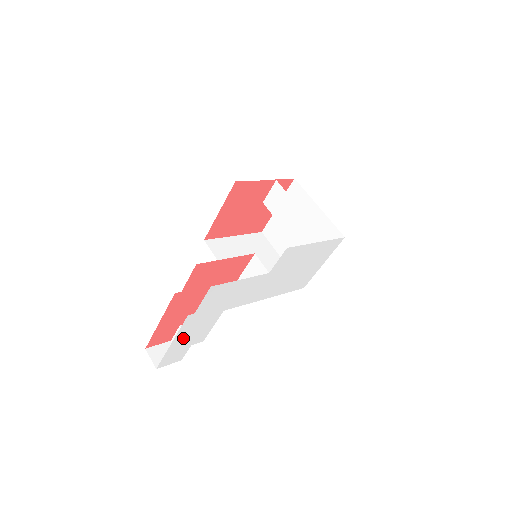
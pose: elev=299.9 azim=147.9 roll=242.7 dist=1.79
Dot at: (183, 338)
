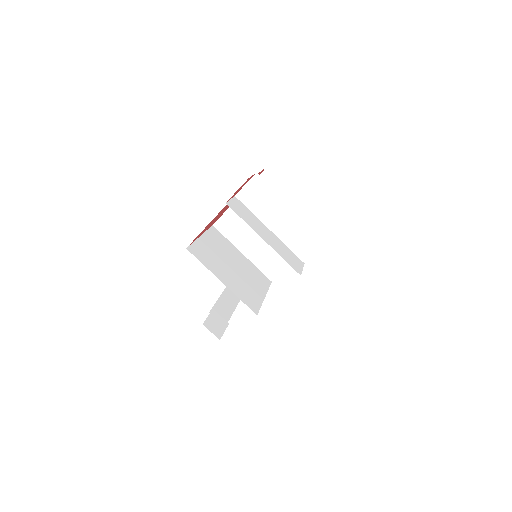
Dot at: occluded
